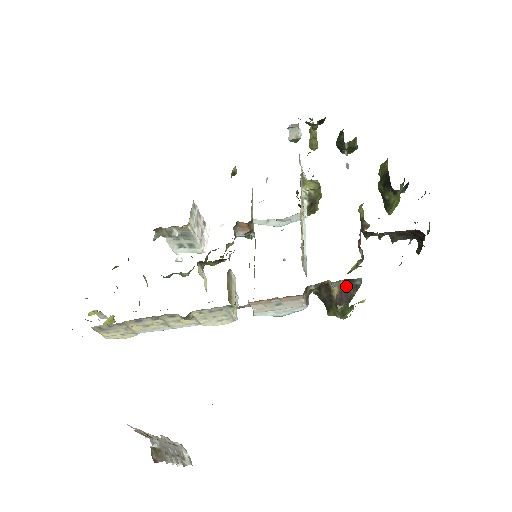
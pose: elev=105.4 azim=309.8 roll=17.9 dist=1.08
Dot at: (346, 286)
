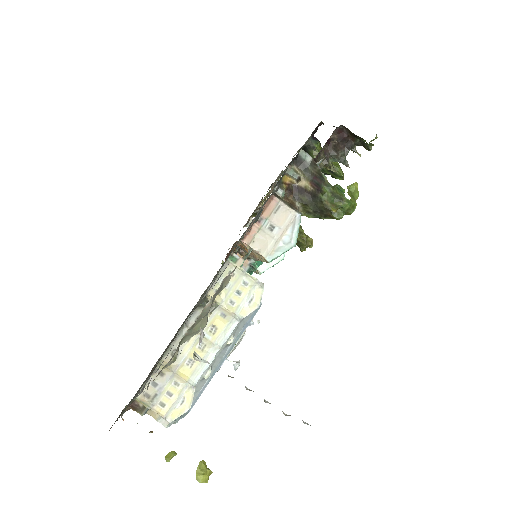
Dot at: (307, 172)
